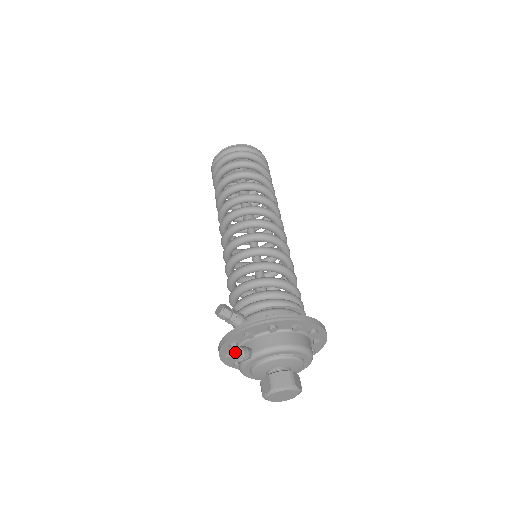
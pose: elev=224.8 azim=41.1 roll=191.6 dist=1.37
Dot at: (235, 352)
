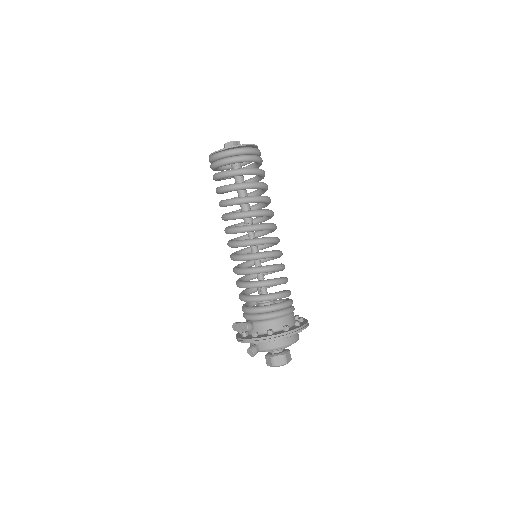
Dot at: (248, 351)
